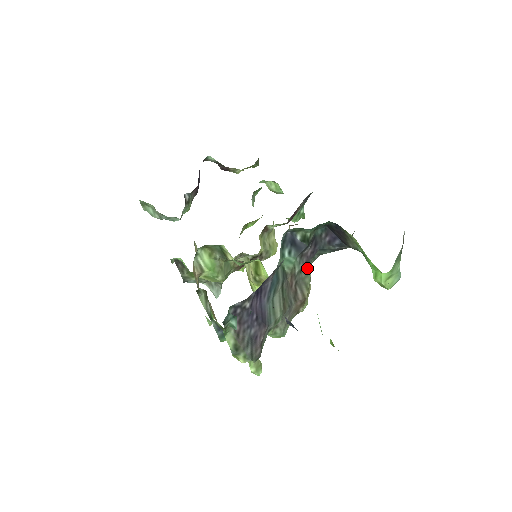
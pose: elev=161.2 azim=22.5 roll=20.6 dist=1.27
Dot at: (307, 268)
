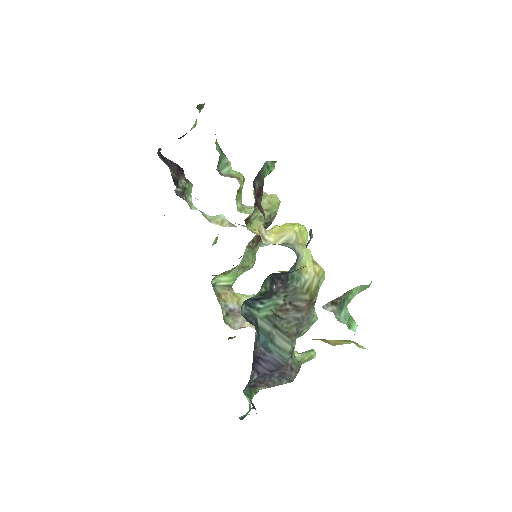
Dot at: (290, 289)
